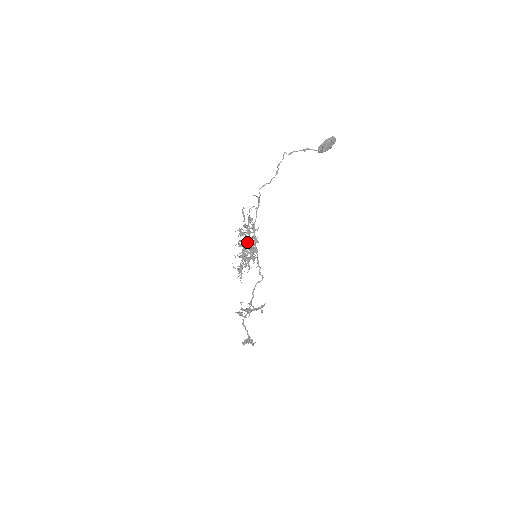
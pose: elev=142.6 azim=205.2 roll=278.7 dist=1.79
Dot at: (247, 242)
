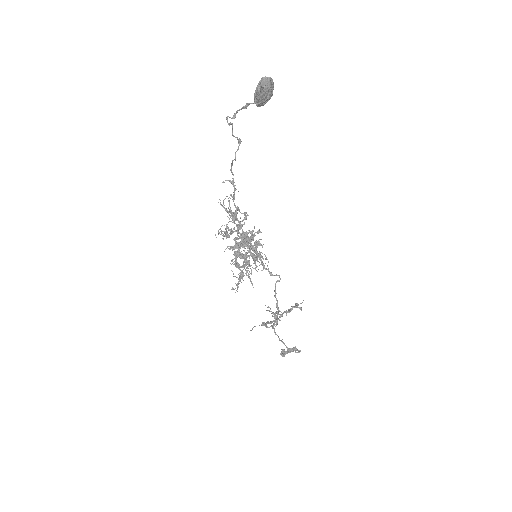
Dot at: occluded
